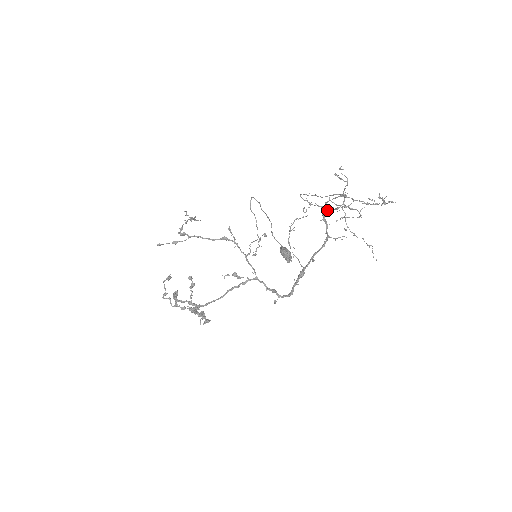
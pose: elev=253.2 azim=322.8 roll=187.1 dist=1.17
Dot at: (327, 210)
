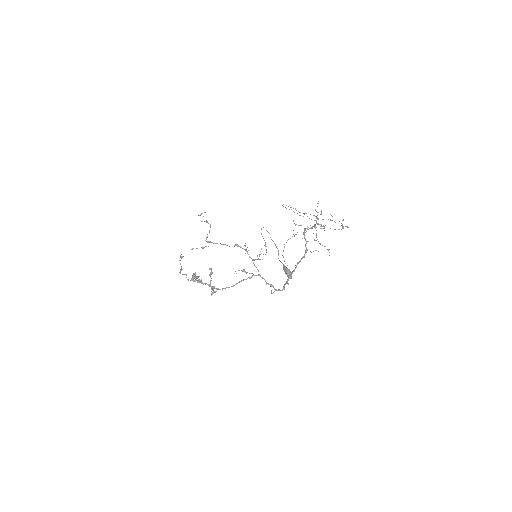
Dot at: occluded
